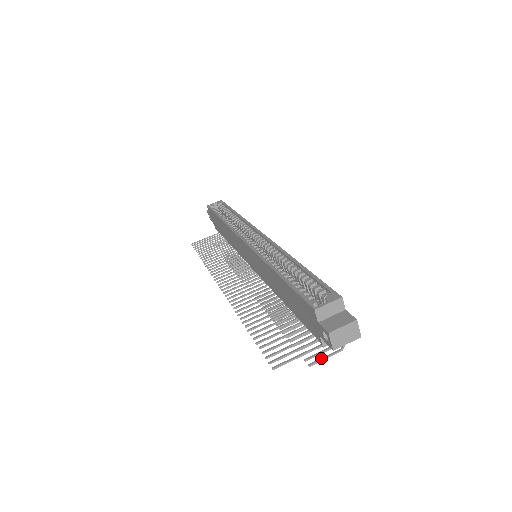
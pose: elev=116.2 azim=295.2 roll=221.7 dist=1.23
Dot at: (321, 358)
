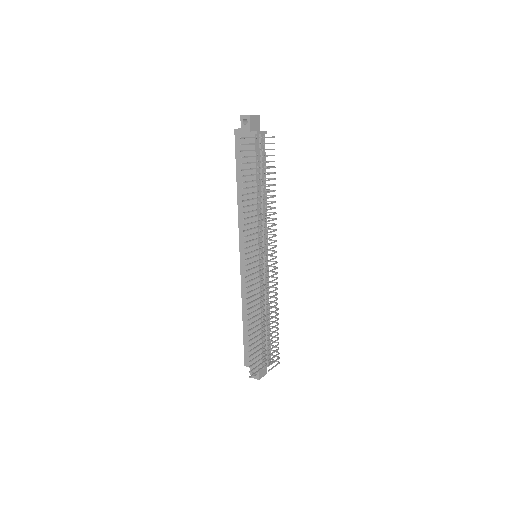
Dot at: occluded
